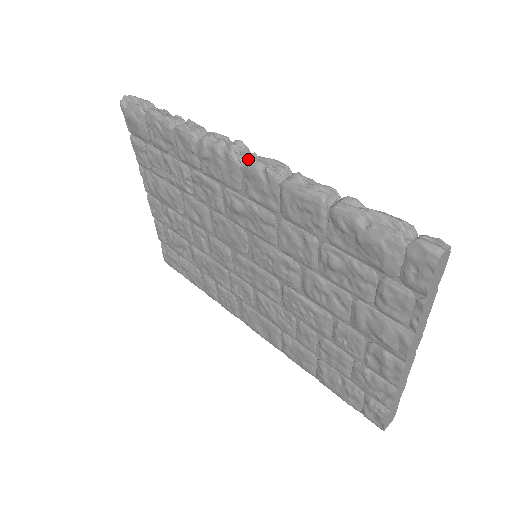
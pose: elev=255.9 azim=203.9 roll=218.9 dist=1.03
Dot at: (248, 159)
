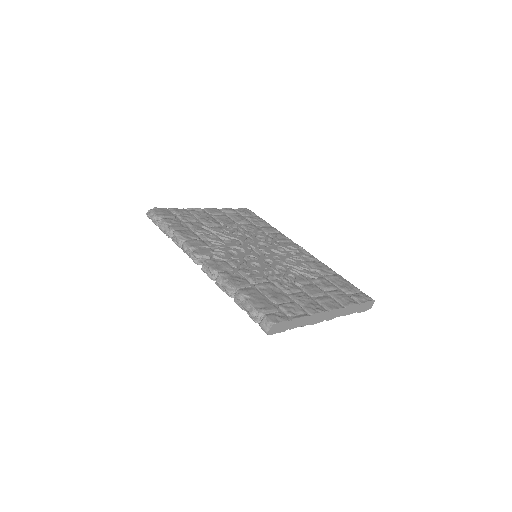
Dot at: (203, 259)
